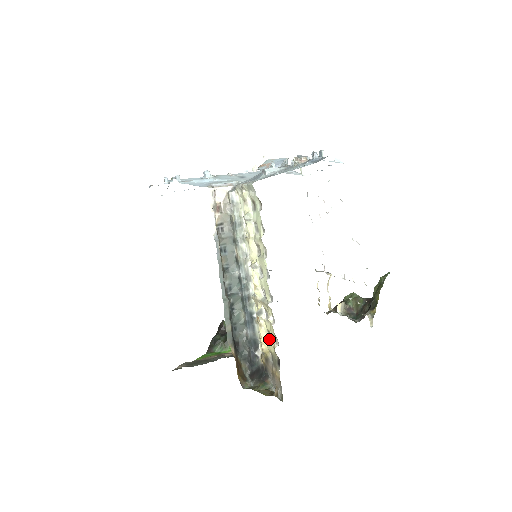
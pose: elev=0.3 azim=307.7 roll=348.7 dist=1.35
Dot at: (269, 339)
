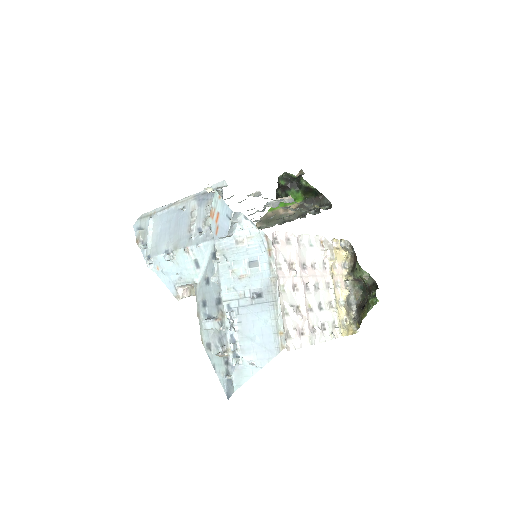
Dot at: occluded
